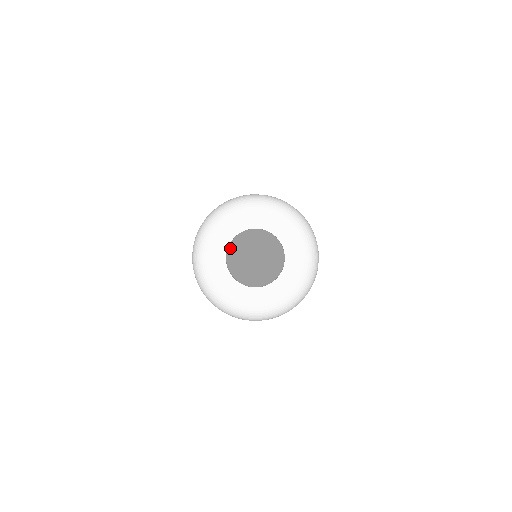
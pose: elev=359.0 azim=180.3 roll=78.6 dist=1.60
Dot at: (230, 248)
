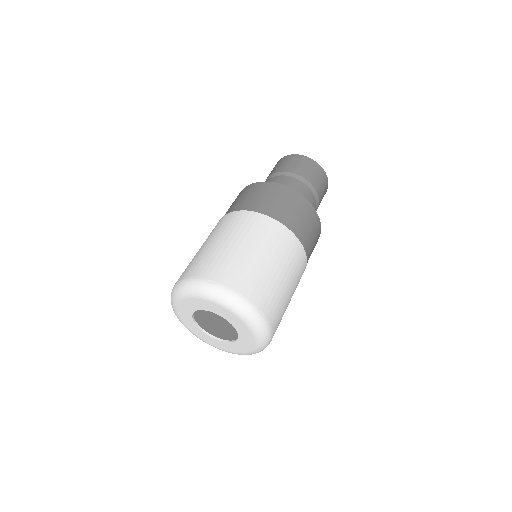
Dot at: (207, 310)
